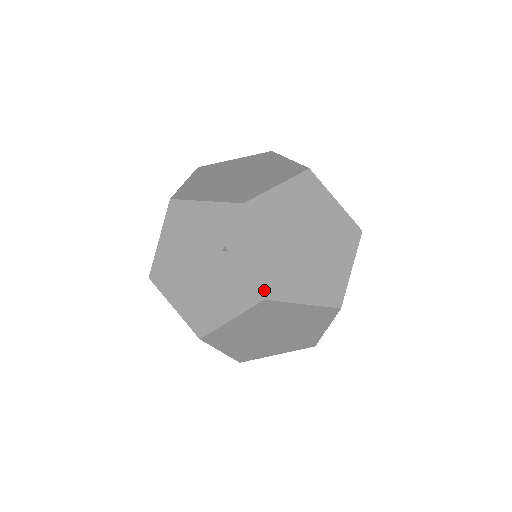
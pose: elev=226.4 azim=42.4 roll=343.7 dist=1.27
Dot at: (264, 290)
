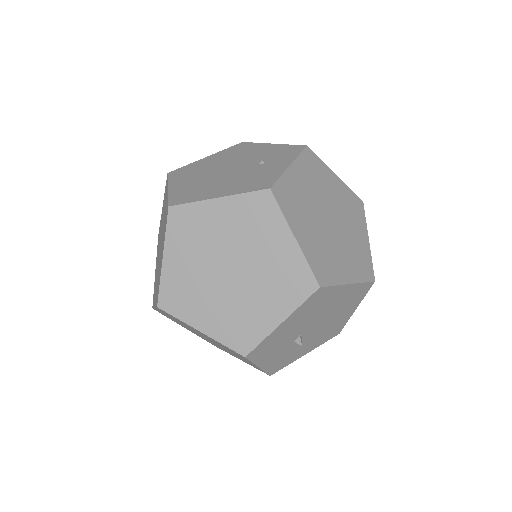
Dot at: (275, 185)
